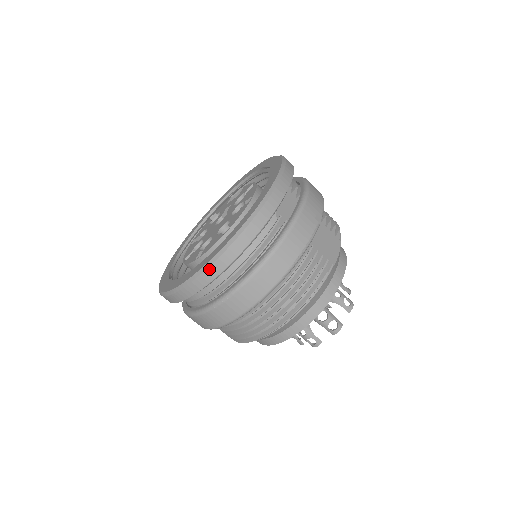
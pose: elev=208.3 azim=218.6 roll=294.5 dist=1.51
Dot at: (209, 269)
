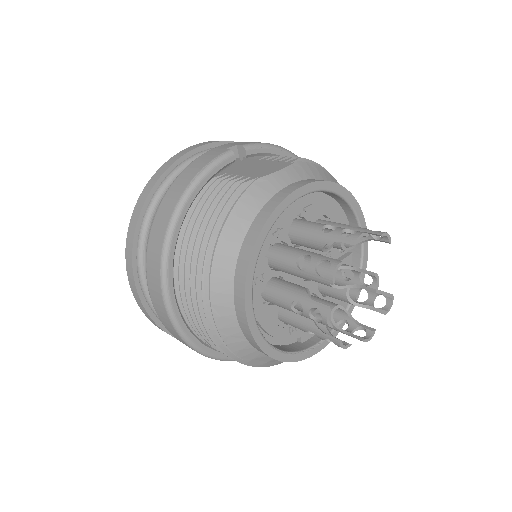
Dot at: (127, 243)
